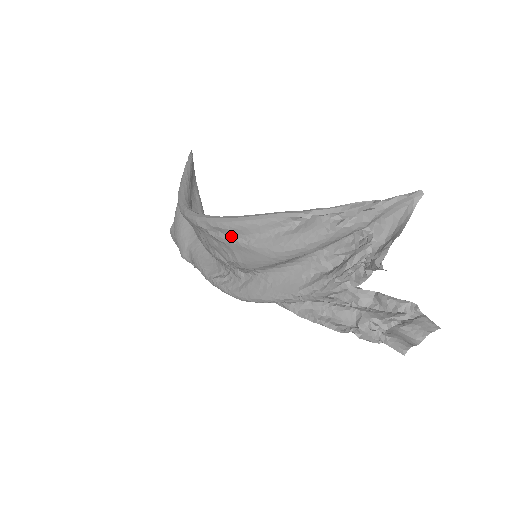
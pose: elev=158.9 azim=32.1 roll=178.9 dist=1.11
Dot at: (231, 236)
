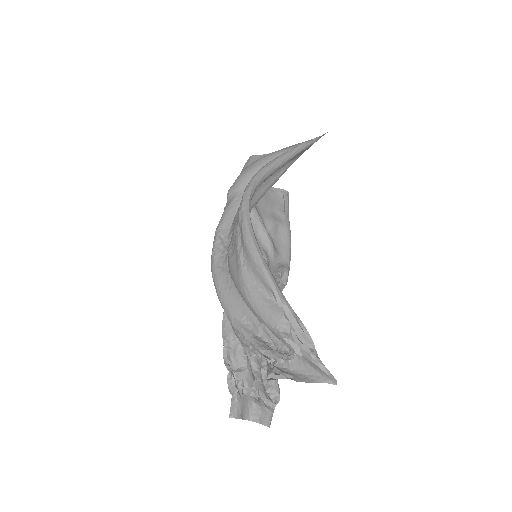
Dot at: (242, 247)
